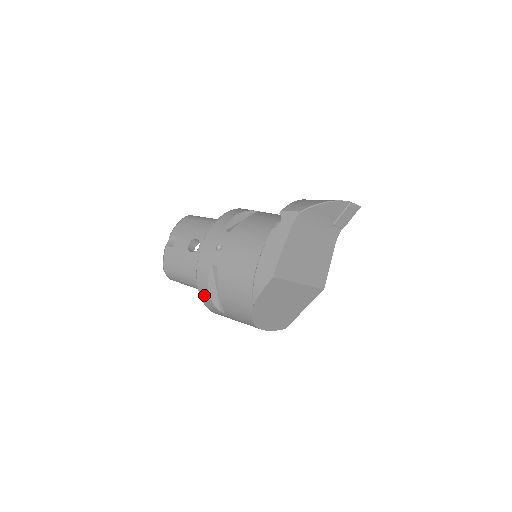
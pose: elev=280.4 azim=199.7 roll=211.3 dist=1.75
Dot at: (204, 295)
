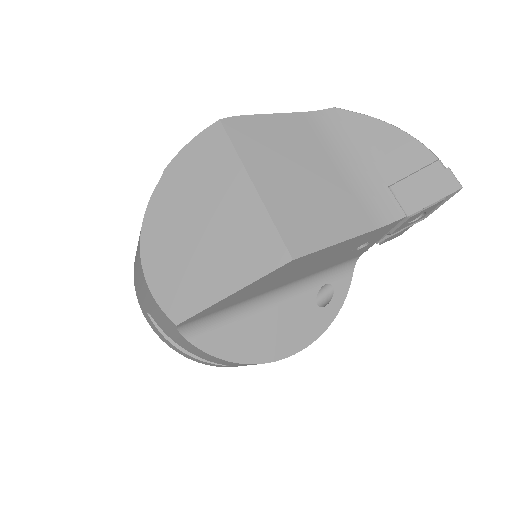
Dot at: occluded
